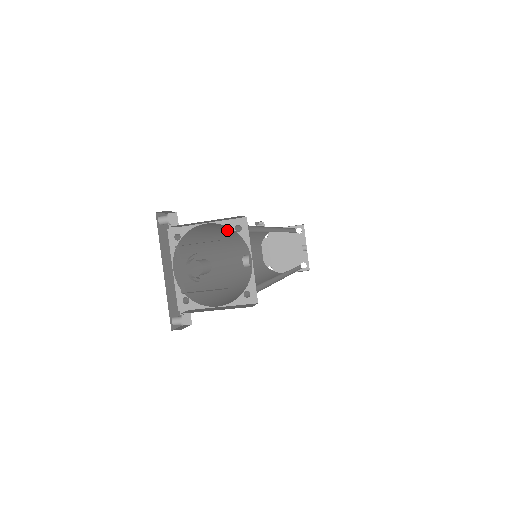
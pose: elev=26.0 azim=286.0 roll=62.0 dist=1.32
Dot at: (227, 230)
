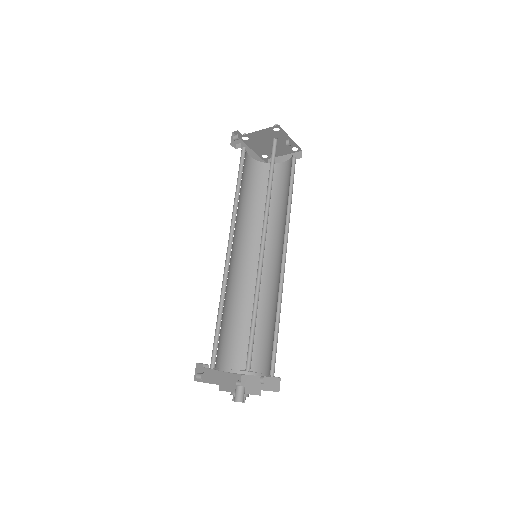
Dot at: occluded
